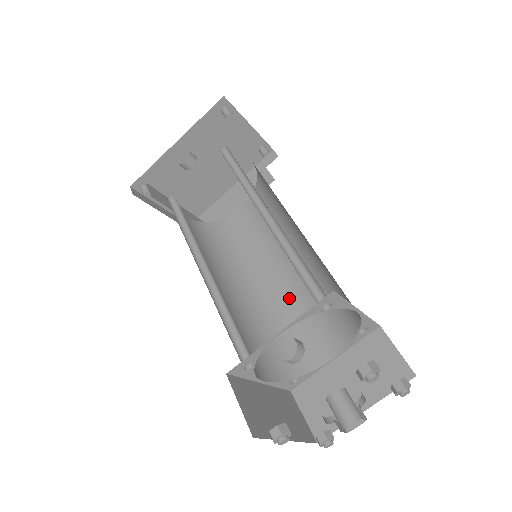
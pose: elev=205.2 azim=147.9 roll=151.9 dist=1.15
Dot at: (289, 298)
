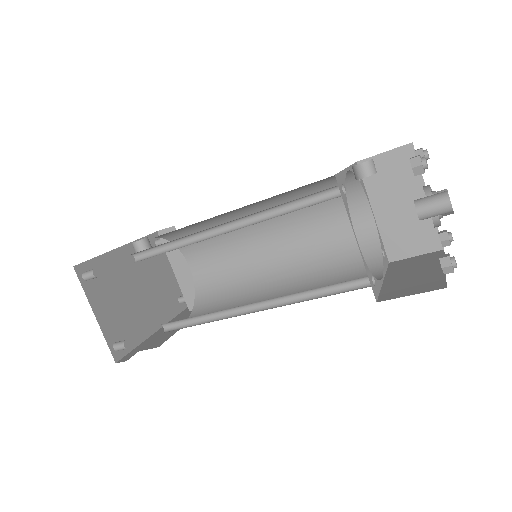
Dot at: occluded
